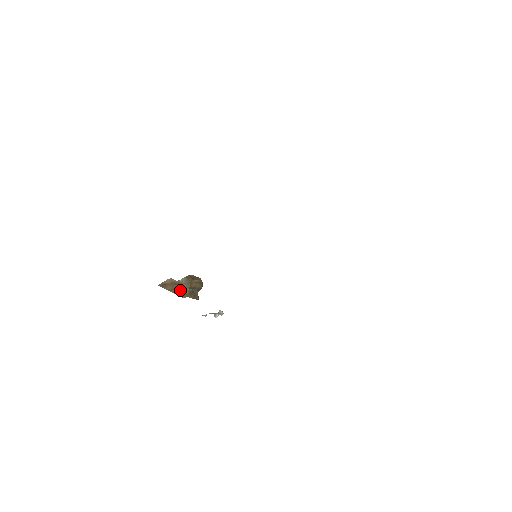
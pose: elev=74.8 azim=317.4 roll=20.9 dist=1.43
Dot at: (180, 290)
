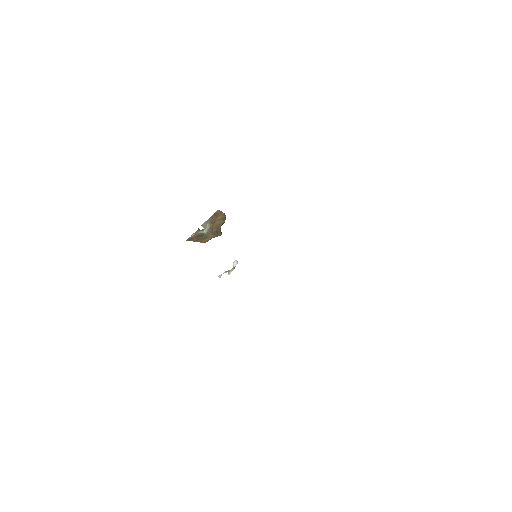
Dot at: (204, 238)
